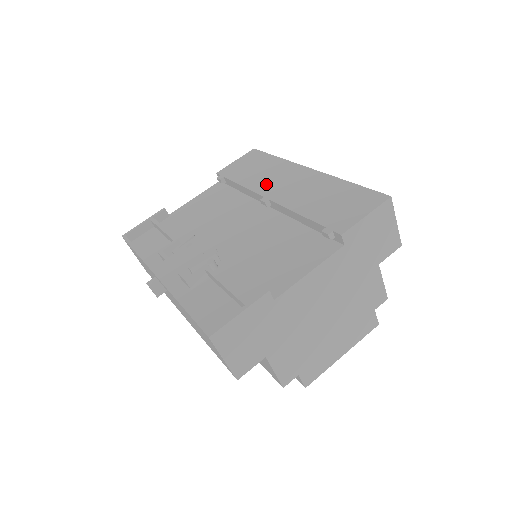
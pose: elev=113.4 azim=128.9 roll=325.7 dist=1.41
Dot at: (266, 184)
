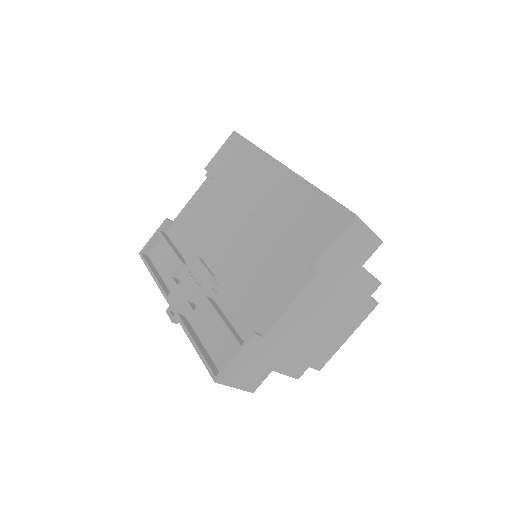
Dot at: (247, 189)
